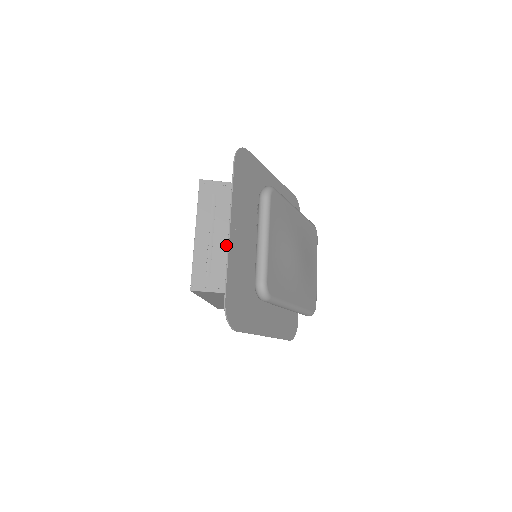
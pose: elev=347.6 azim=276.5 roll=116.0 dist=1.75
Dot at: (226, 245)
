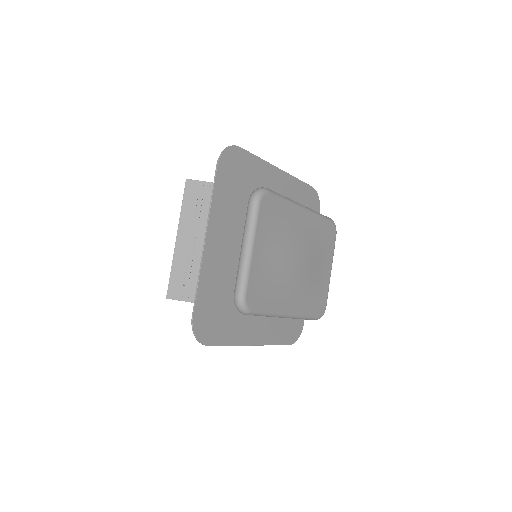
Dot at: occluded
